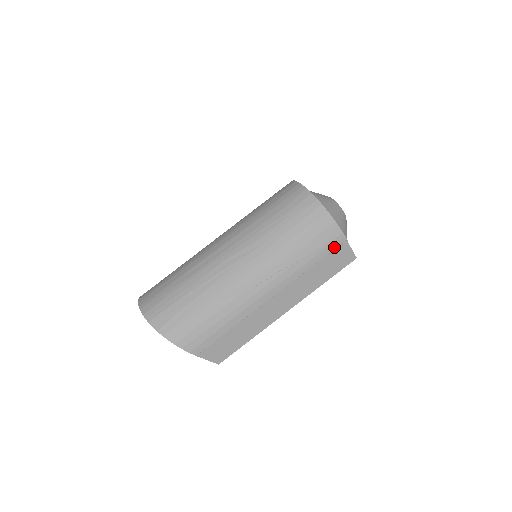
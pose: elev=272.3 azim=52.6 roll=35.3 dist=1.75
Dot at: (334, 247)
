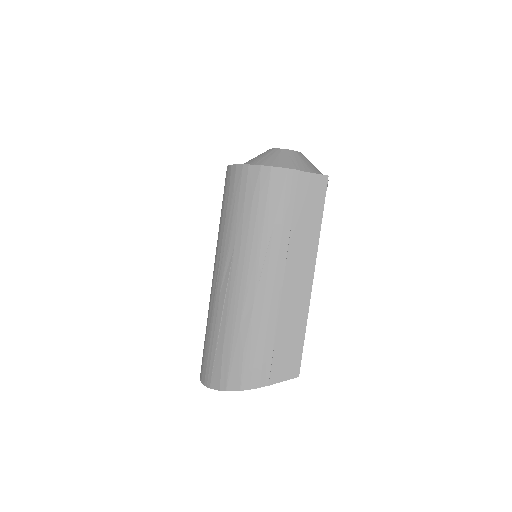
Dot at: (293, 188)
